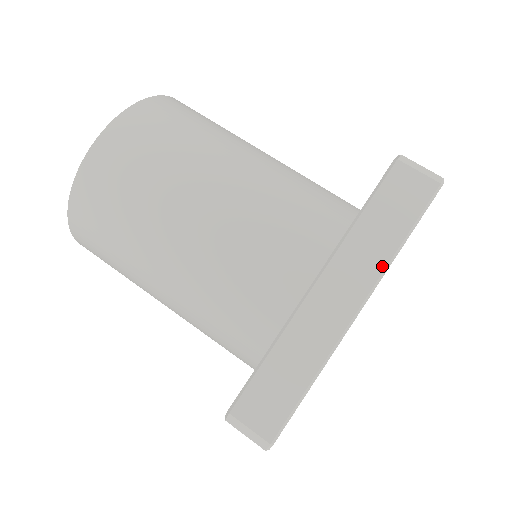
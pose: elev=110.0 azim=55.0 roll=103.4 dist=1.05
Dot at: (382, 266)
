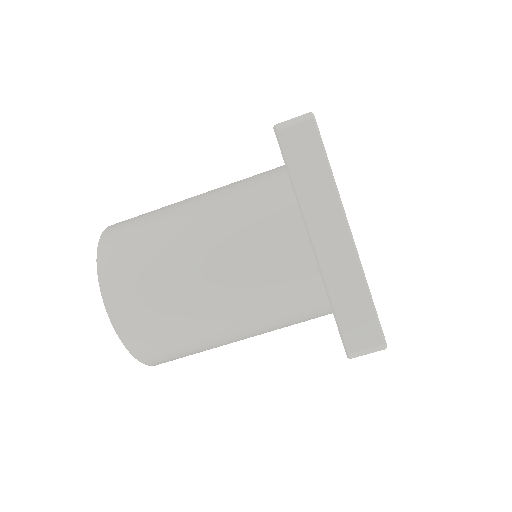
Dot at: occluded
